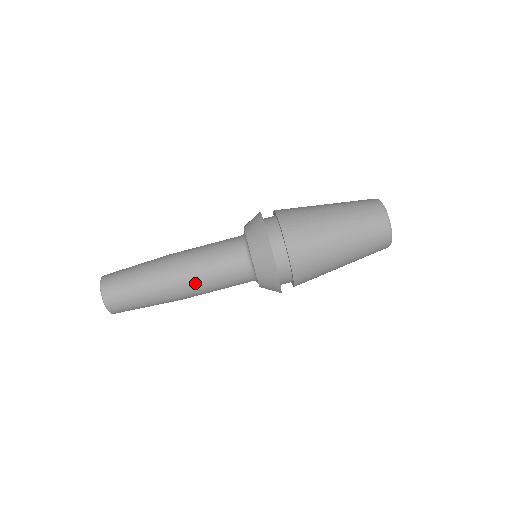
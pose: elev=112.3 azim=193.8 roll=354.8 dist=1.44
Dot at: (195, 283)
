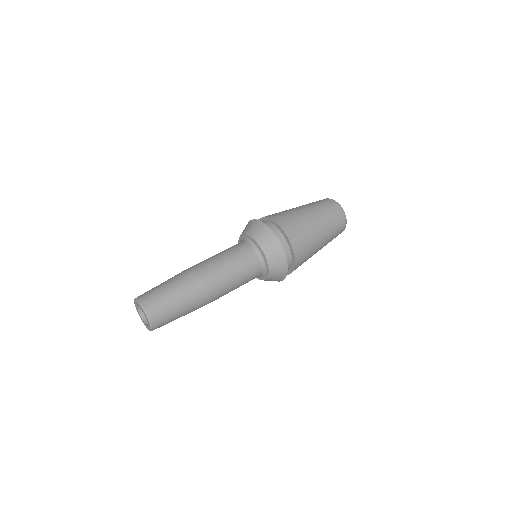
Dot at: (224, 291)
